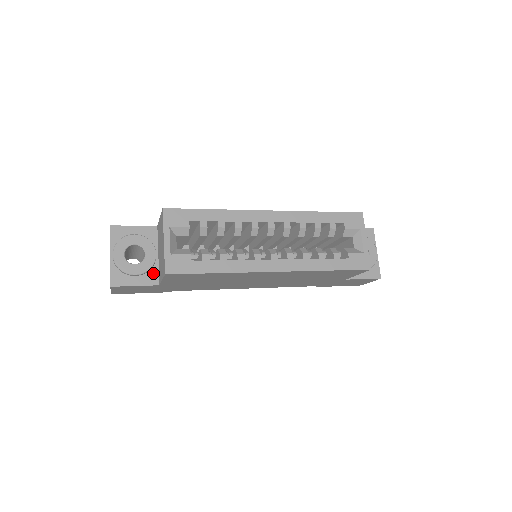
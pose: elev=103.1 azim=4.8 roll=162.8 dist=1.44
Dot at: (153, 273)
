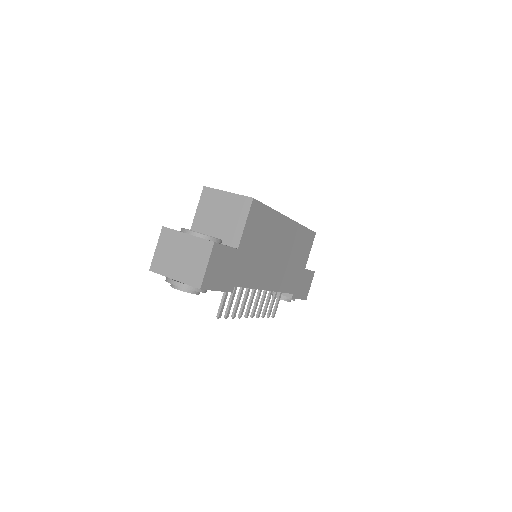
Dot at: occluded
